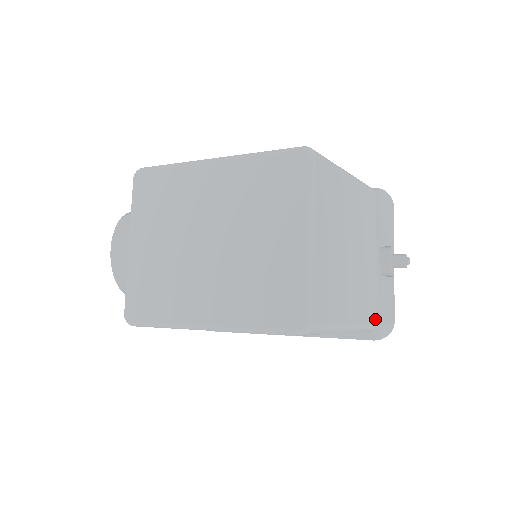
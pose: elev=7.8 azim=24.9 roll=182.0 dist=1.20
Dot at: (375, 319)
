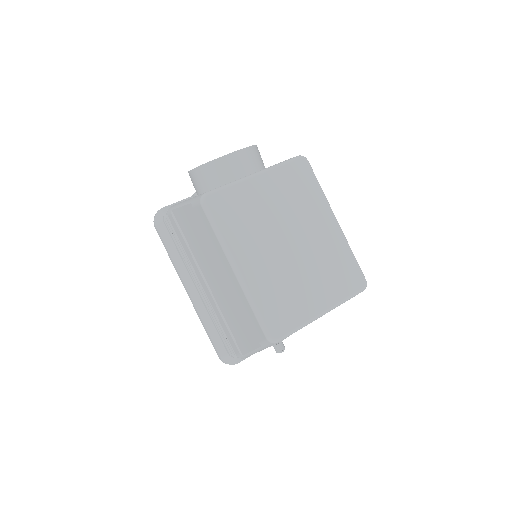
Dot at: occluded
